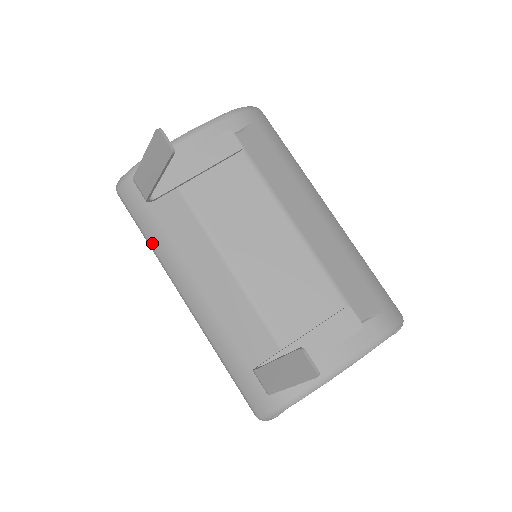
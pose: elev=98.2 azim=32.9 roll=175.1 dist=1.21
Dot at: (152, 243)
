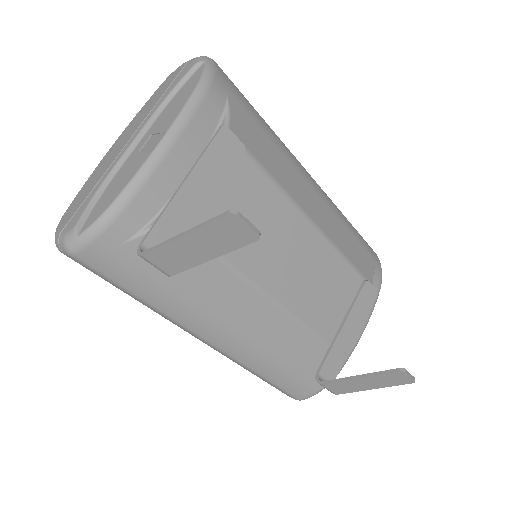
Dot at: (153, 303)
